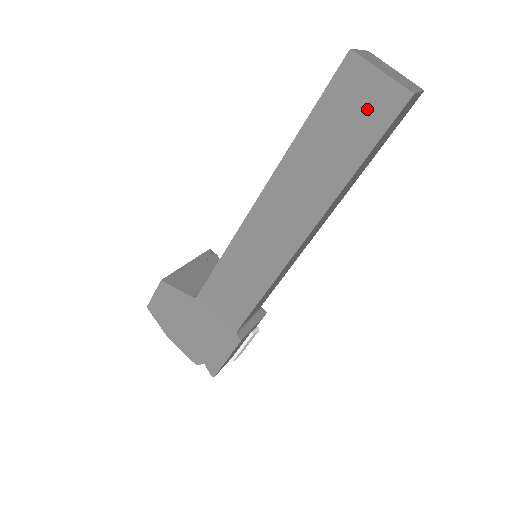
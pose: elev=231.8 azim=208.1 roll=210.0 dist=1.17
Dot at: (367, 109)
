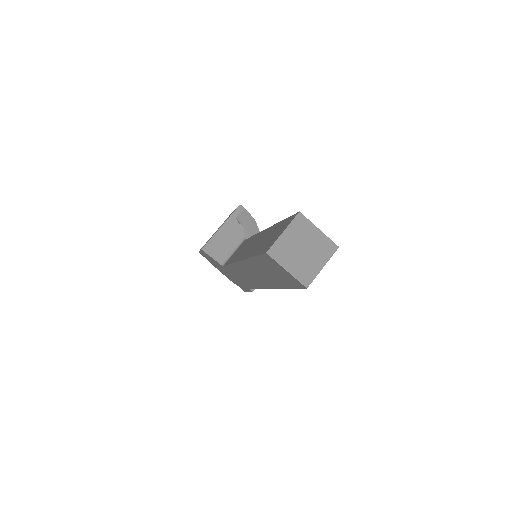
Dot at: (284, 276)
